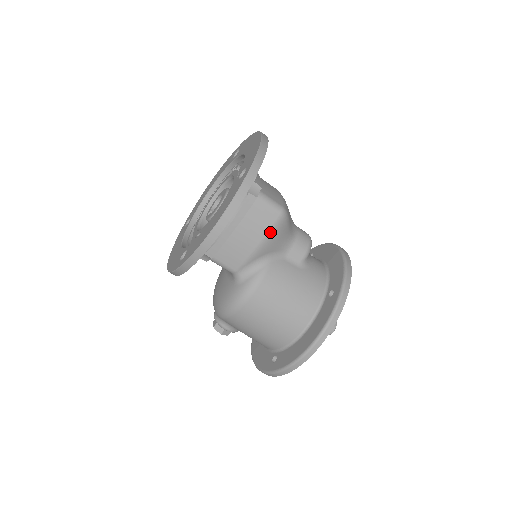
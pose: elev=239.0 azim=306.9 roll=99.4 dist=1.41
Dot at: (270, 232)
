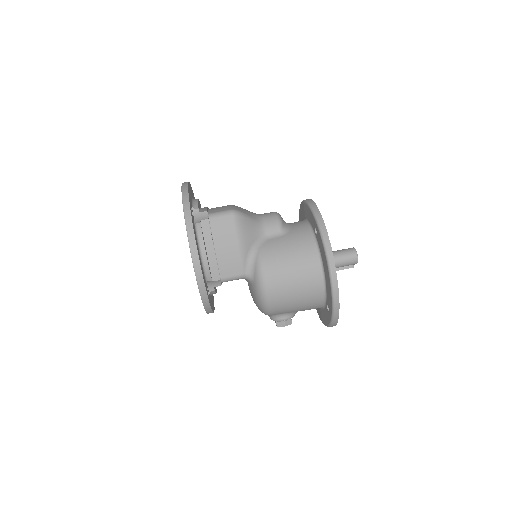
Dot at: (237, 231)
